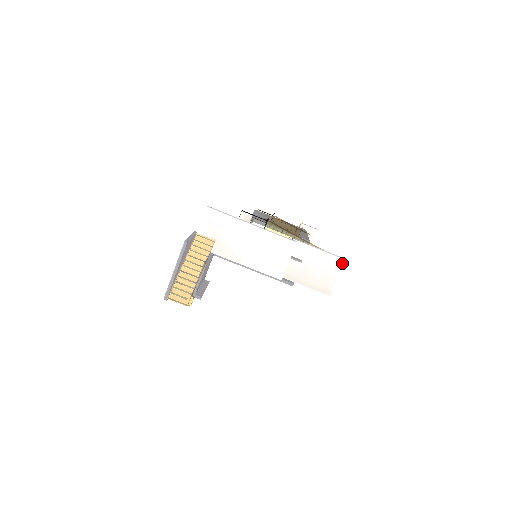
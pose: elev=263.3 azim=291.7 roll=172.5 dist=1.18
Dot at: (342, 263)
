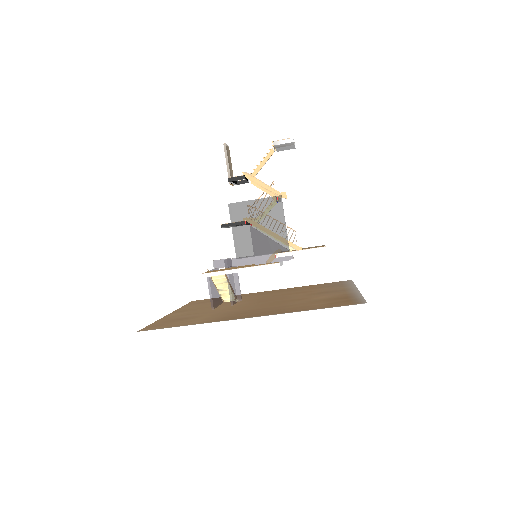
Dot at: occluded
